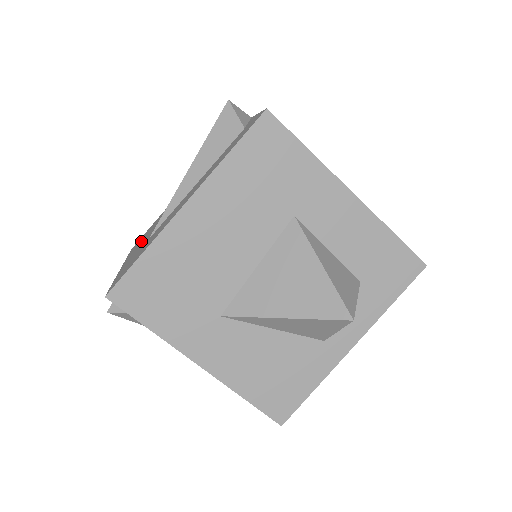
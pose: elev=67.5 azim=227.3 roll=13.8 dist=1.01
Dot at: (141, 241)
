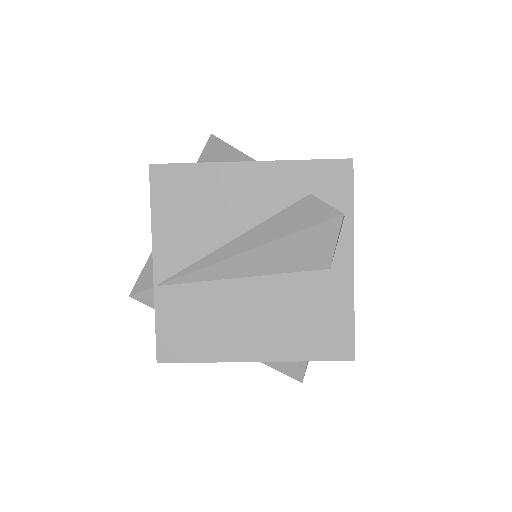
Dot at: occluded
